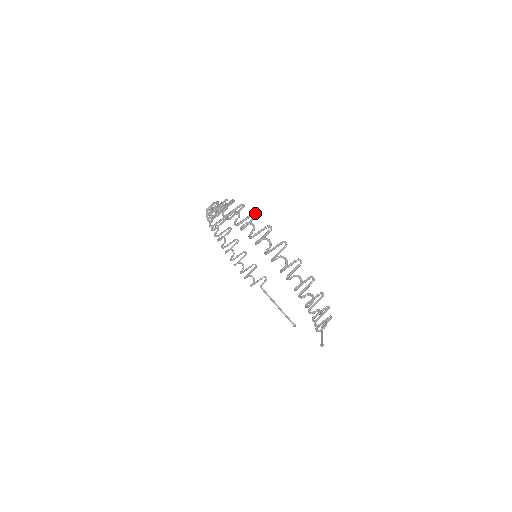
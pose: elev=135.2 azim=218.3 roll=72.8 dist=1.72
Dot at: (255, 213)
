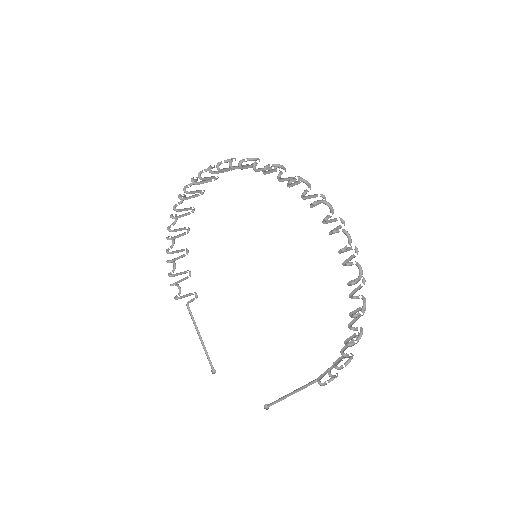
Dot at: (324, 195)
